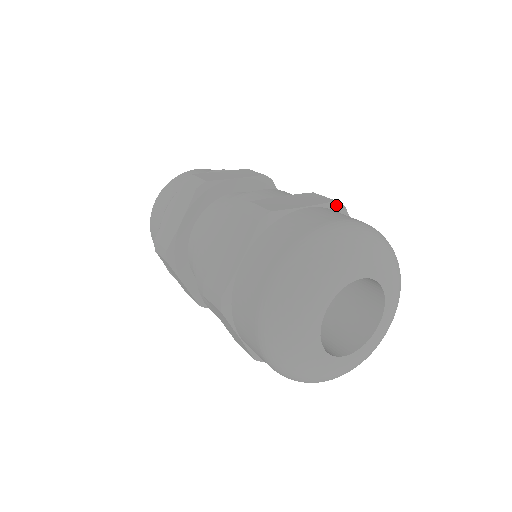
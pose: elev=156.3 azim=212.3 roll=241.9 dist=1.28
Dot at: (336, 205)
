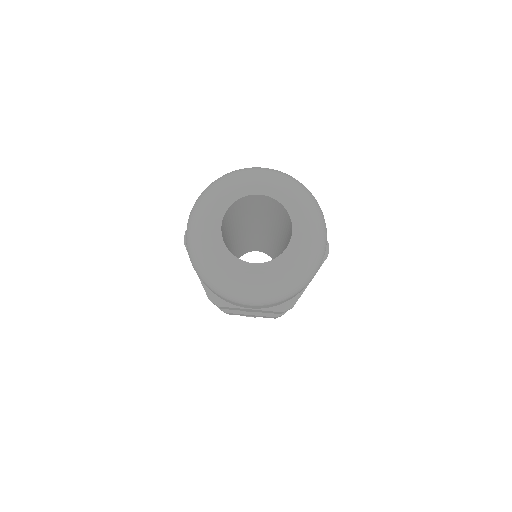
Dot at: occluded
